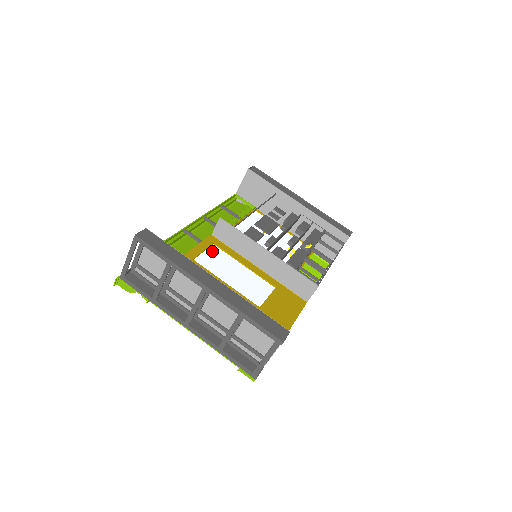
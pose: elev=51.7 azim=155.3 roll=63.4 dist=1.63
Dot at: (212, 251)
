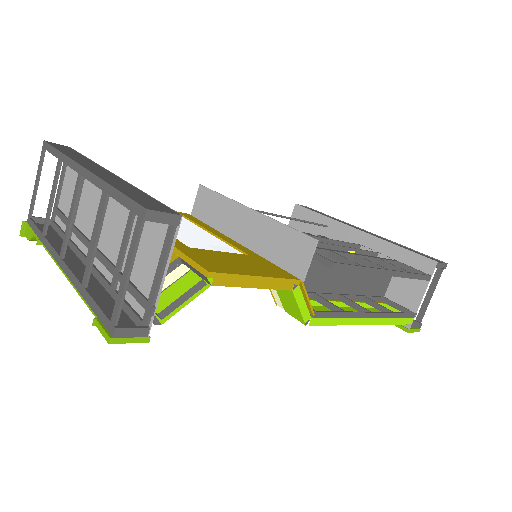
Dot at: occluded
